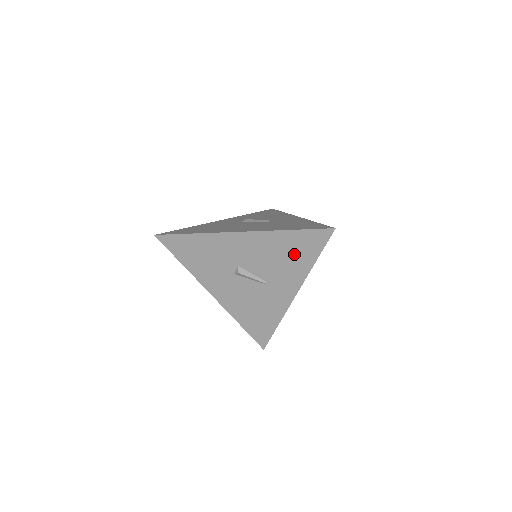
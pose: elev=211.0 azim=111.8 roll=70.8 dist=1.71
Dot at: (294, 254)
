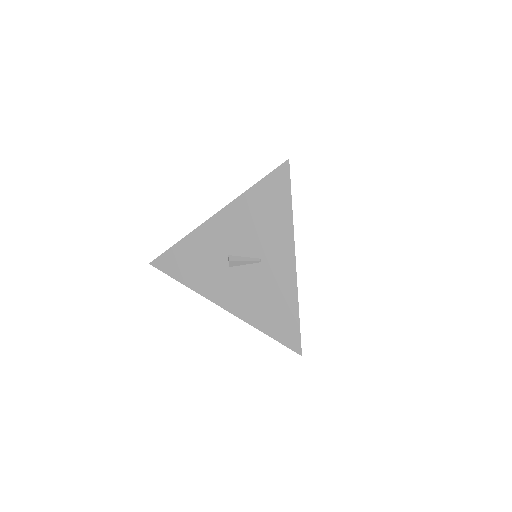
Dot at: (269, 210)
